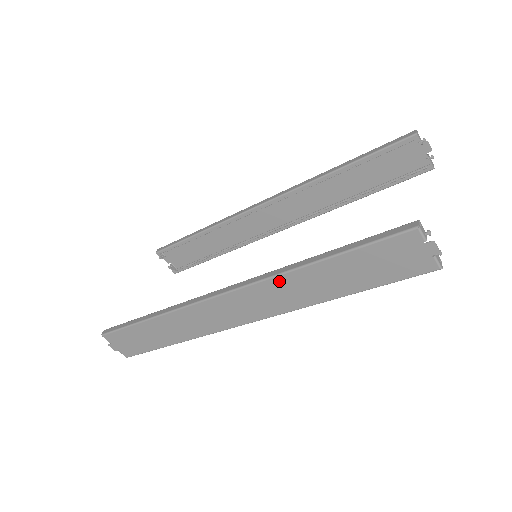
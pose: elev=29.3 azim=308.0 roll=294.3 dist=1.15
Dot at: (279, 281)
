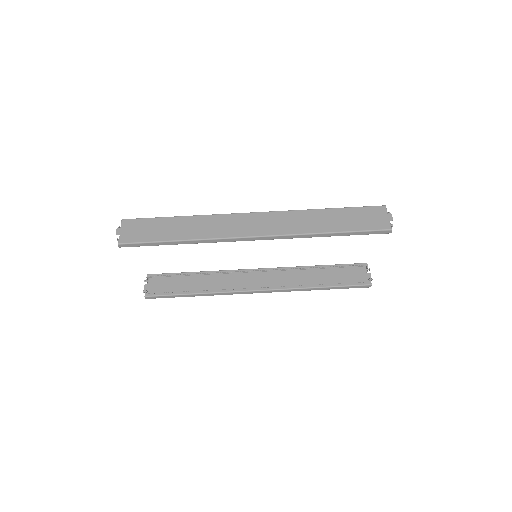
Dot at: (298, 213)
